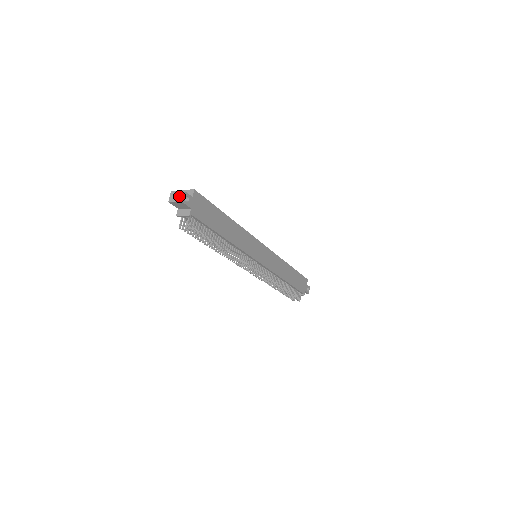
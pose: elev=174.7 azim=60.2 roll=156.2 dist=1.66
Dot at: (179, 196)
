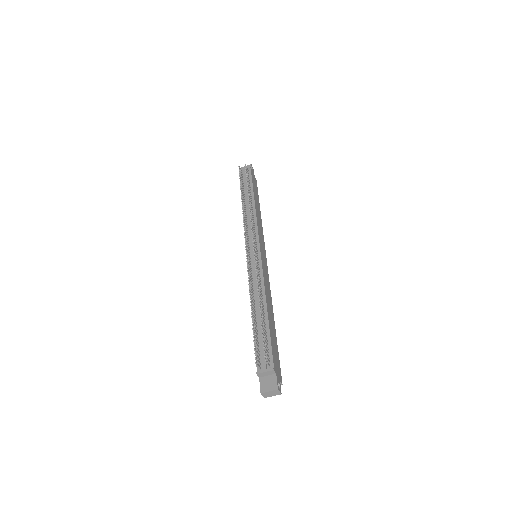
Dot at: occluded
